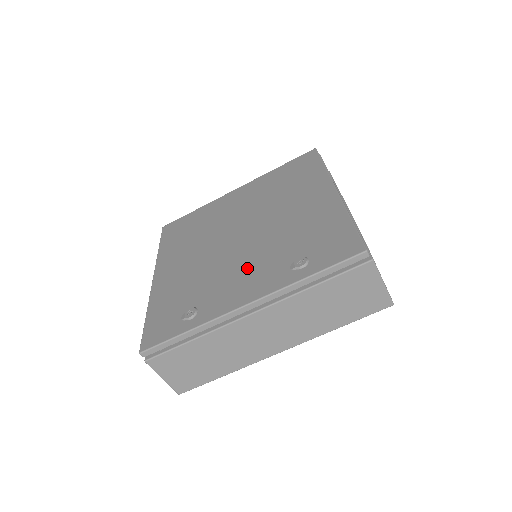
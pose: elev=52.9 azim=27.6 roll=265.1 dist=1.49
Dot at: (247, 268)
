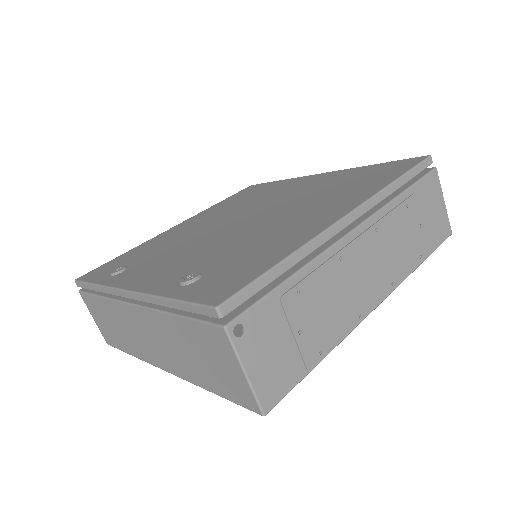
Dot at: (185, 256)
